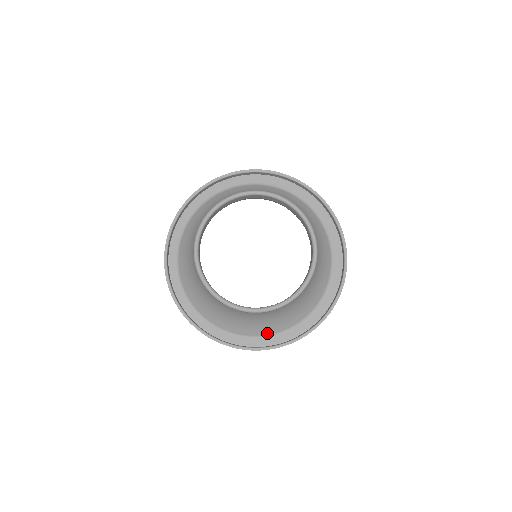
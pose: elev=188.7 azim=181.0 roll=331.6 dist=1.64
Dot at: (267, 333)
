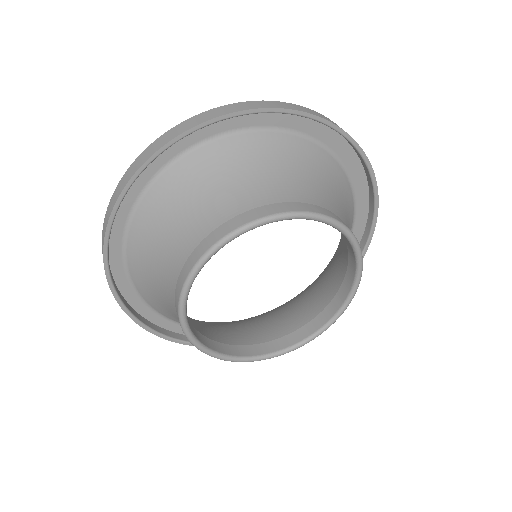
Dot at: occluded
